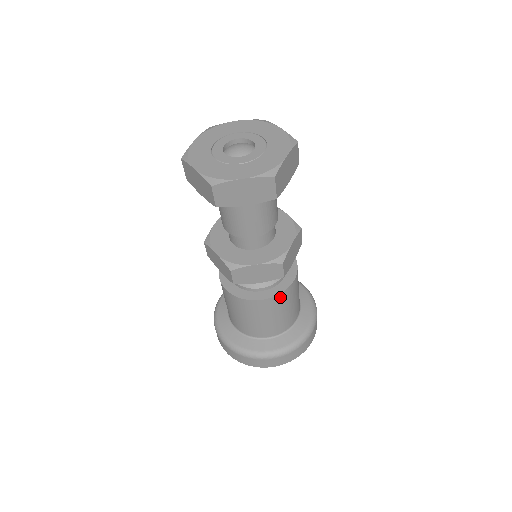
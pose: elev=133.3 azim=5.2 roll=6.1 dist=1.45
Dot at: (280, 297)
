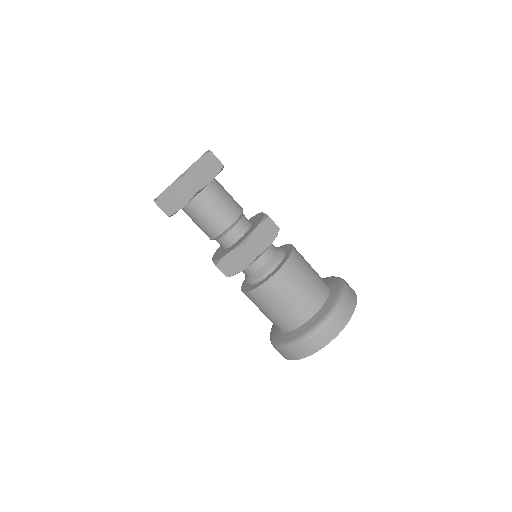
Dot at: (275, 280)
